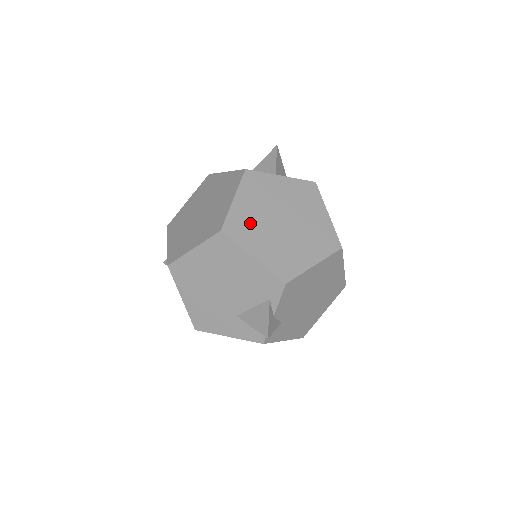
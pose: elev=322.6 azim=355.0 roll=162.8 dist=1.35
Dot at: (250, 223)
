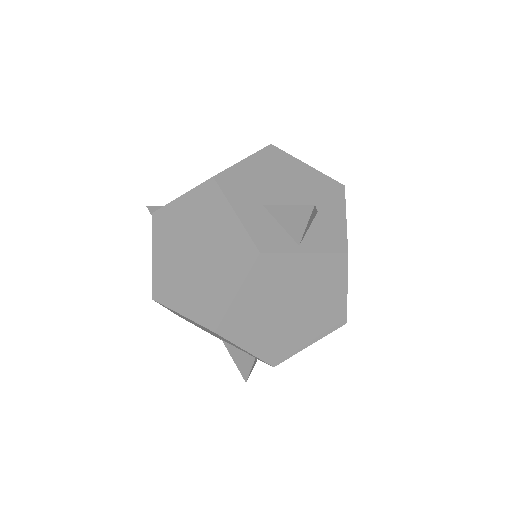
Dot at: (250, 318)
